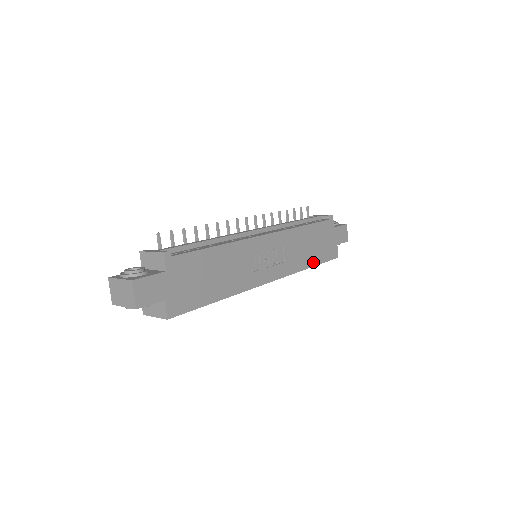
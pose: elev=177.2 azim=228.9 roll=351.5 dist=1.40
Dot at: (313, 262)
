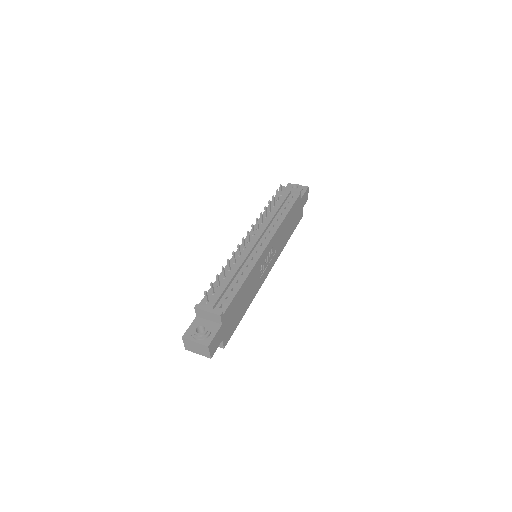
Dot at: (289, 236)
